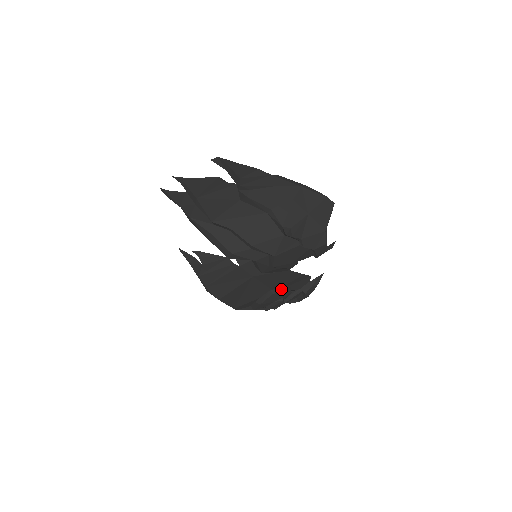
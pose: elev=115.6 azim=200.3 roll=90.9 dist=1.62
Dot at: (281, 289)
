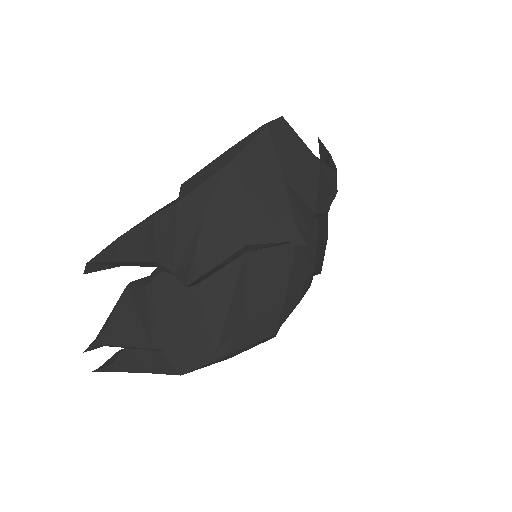
Dot at: occluded
